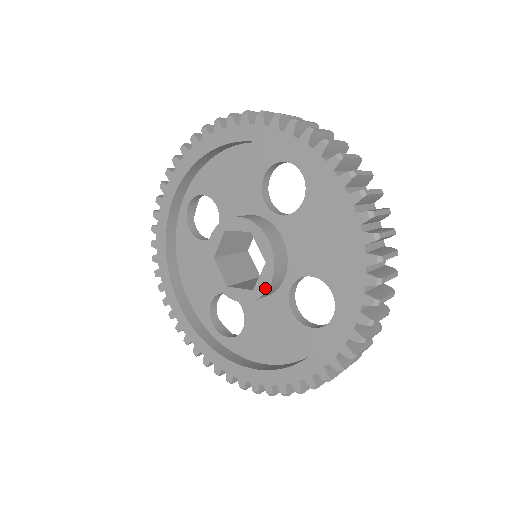
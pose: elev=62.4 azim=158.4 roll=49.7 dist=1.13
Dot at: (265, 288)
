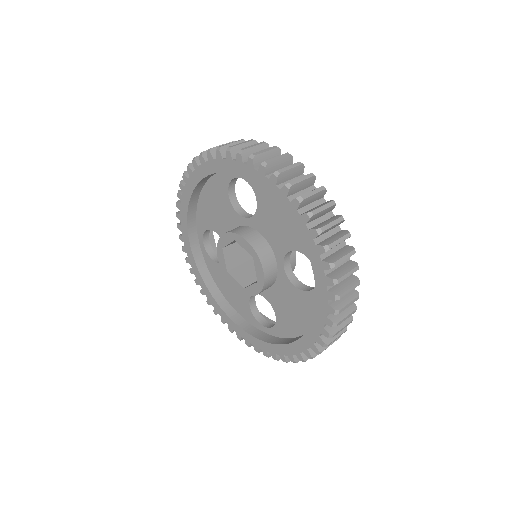
Dot at: (262, 276)
